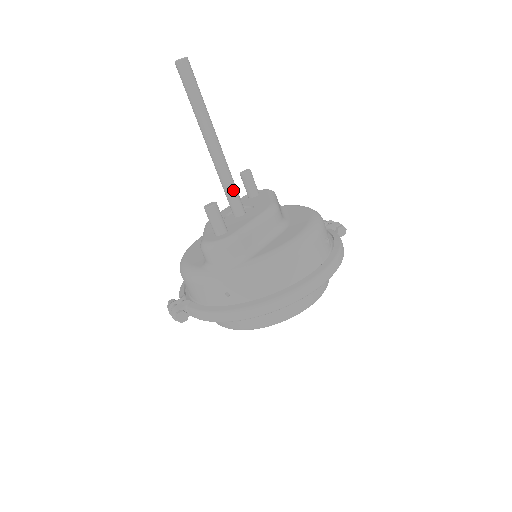
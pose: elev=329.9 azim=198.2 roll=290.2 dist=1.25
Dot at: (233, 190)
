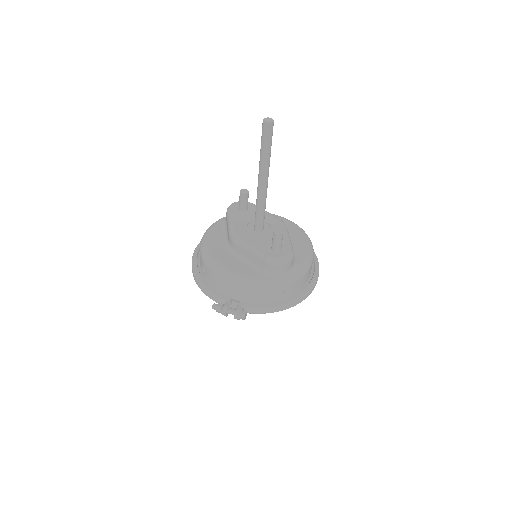
Dot at: occluded
